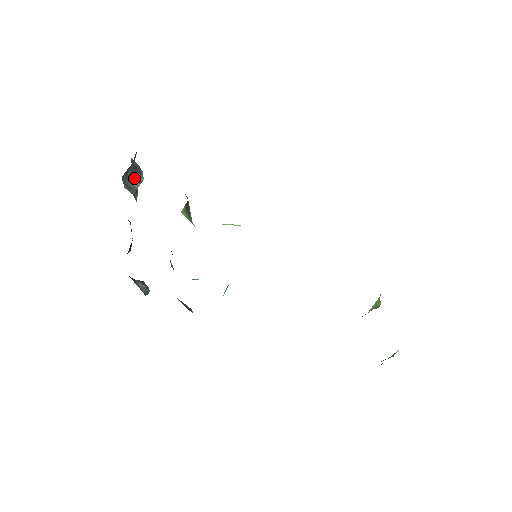
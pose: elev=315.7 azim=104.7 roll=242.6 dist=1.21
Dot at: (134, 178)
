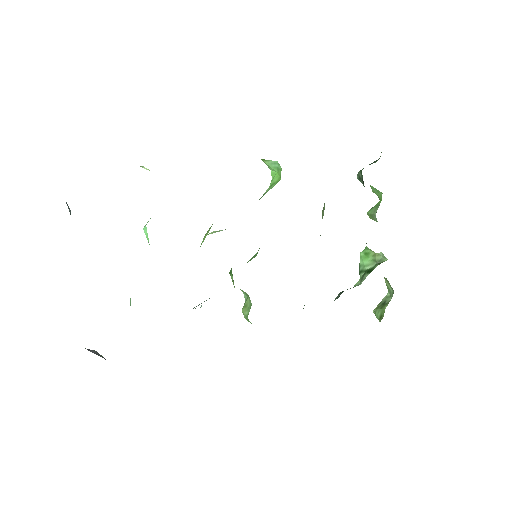
Dot at: occluded
